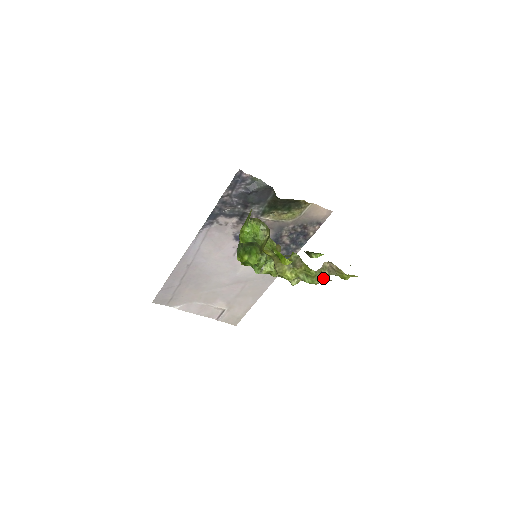
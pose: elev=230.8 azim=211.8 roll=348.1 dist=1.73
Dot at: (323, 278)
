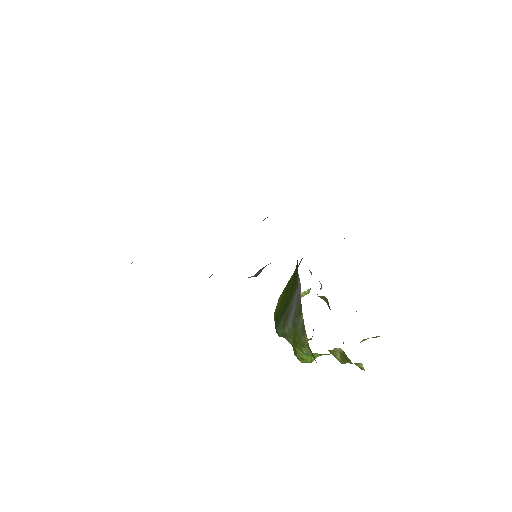
Dot at: occluded
